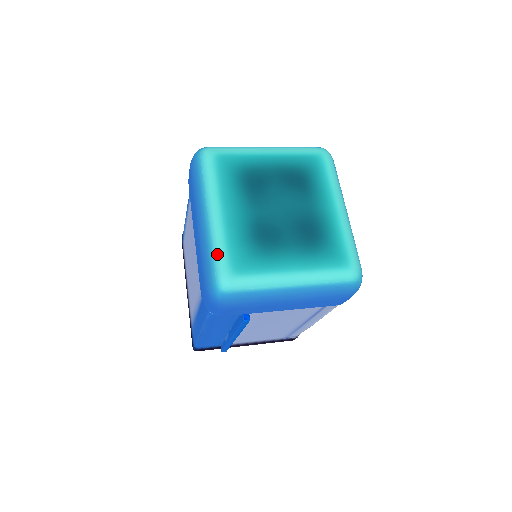
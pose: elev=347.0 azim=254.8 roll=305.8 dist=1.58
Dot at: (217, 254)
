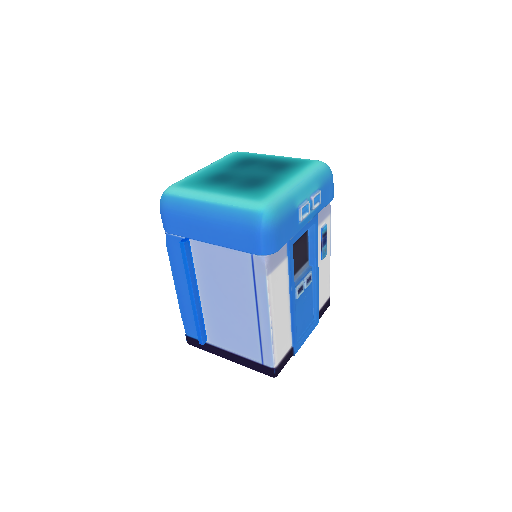
Dot at: occluded
